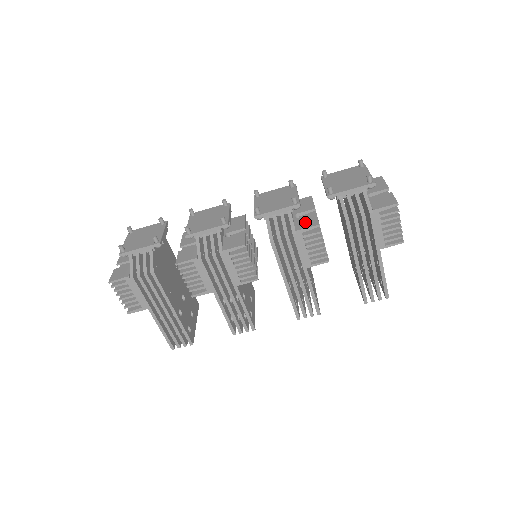
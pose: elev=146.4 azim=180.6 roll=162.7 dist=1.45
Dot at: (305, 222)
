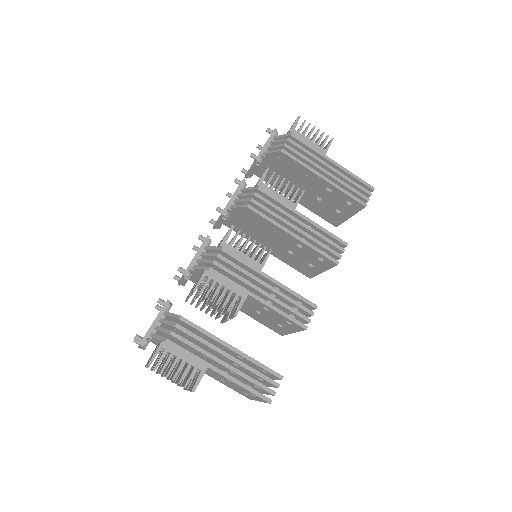
Dot at: occluded
